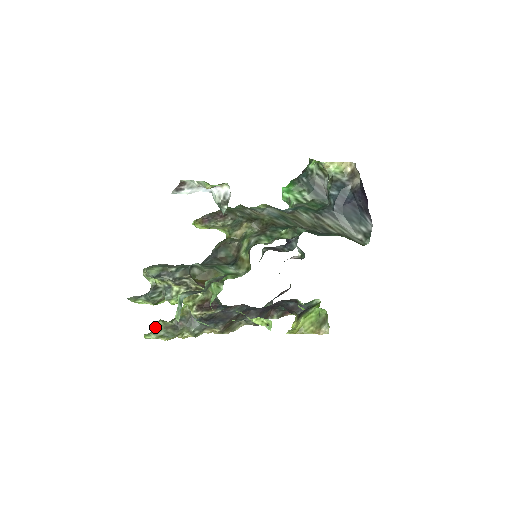
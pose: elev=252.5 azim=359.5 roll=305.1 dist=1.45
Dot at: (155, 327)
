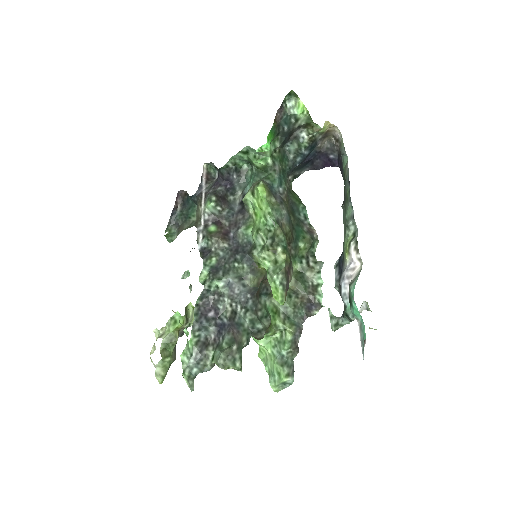
Dot at: (162, 365)
